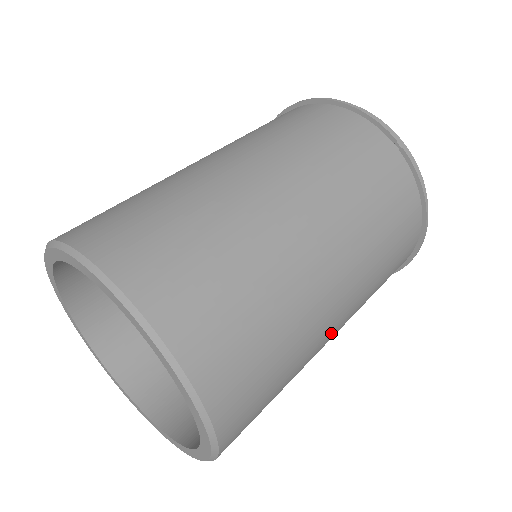
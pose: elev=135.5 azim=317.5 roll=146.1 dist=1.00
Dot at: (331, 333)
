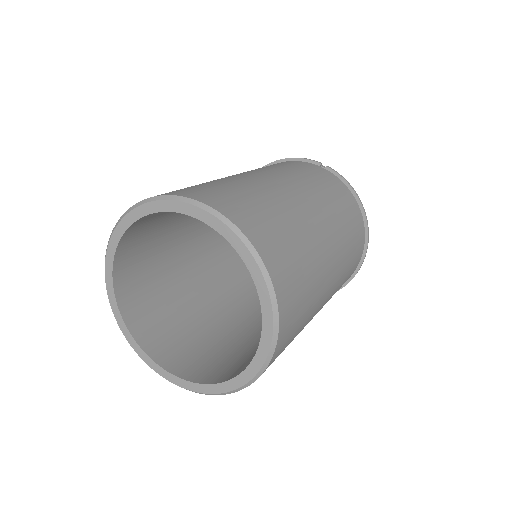
Dot at: (329, 262)
